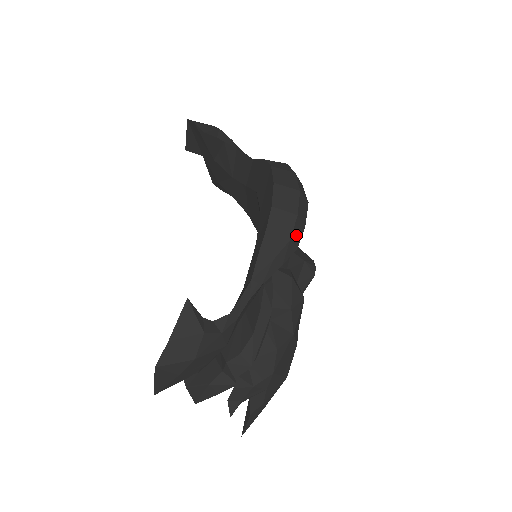
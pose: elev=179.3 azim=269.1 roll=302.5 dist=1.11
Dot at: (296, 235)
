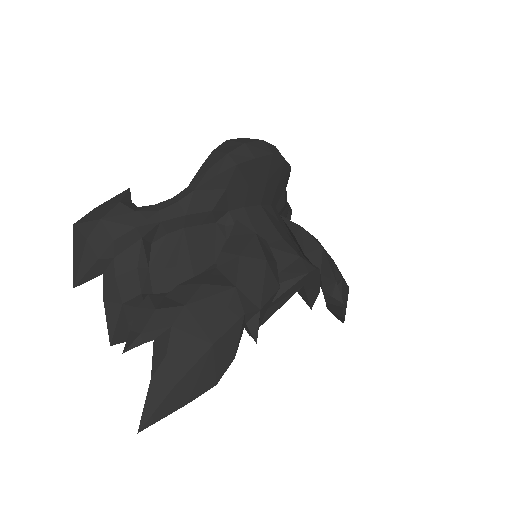
Dot at: (239, 156)
